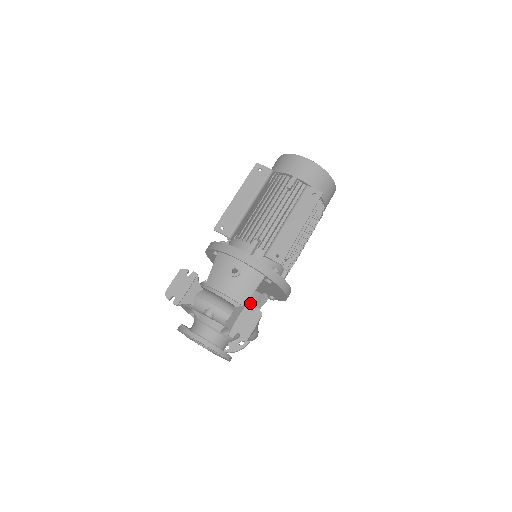
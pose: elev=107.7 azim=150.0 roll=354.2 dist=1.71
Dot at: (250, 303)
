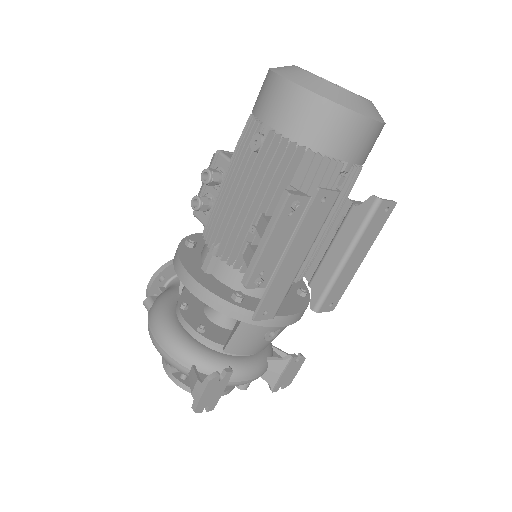
Dot at: (295, 358)
